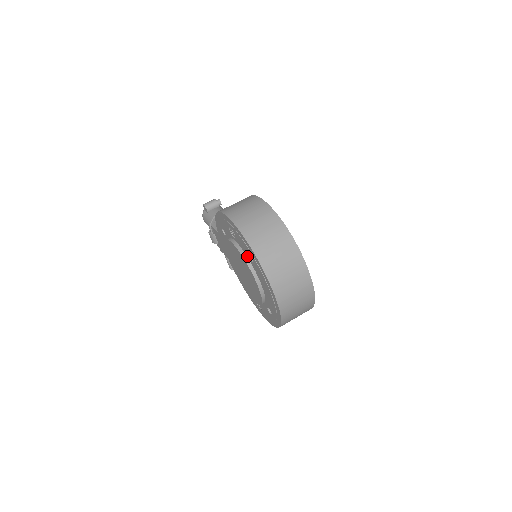
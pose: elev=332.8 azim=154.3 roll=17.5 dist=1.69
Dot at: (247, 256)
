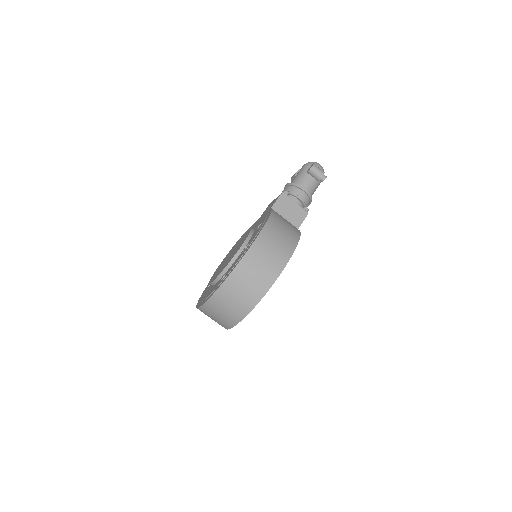
Dot at: (228, 270)
